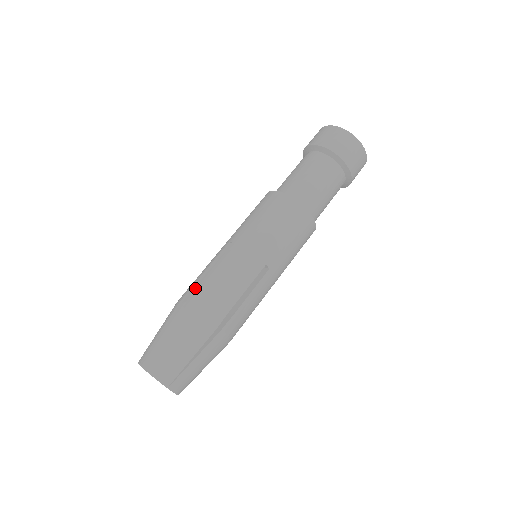
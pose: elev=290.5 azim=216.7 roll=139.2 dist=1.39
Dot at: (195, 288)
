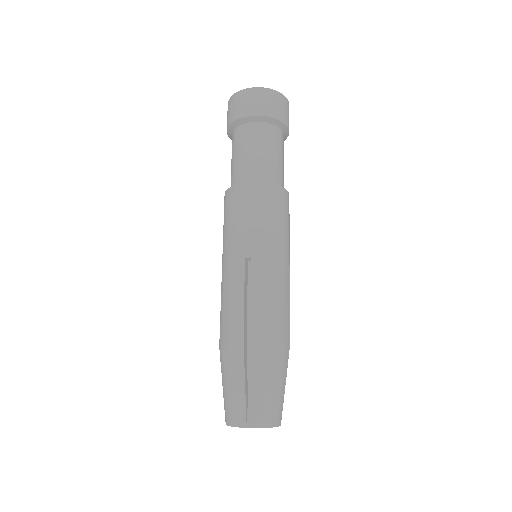
Dot at: (252, 324)
